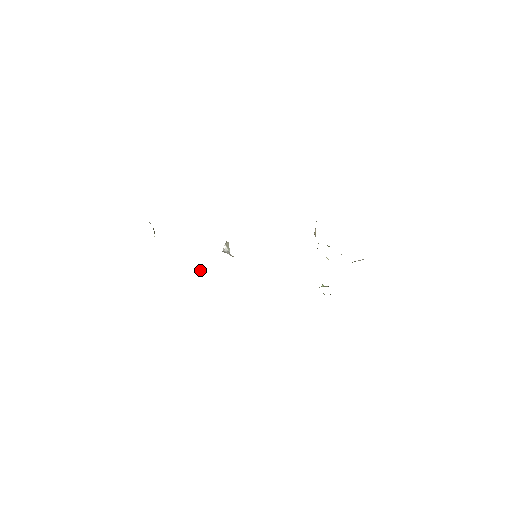
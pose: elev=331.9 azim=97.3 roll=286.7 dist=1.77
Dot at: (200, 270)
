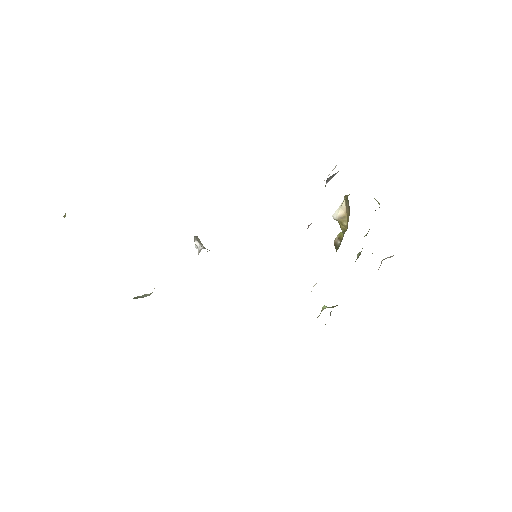
Dot at: (137, 296)
